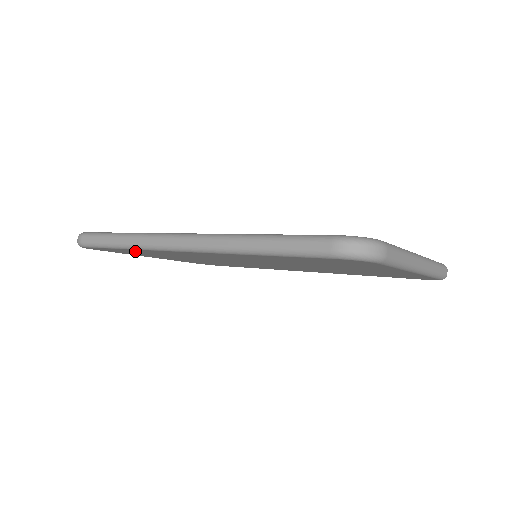
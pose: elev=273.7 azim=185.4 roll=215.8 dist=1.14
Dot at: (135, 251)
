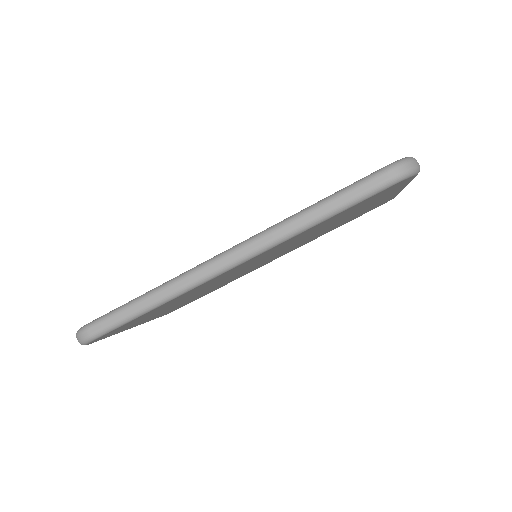
Dot at: (156, 309)
